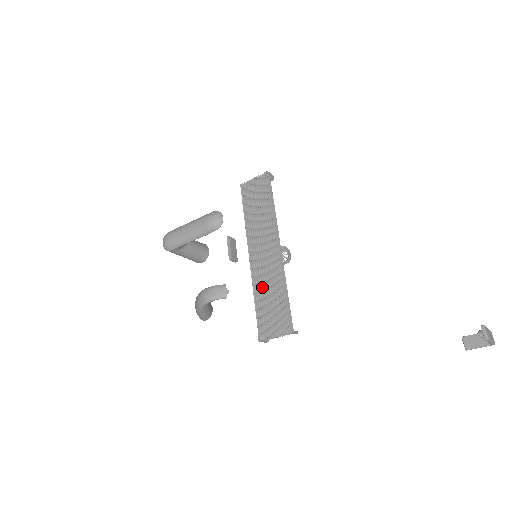
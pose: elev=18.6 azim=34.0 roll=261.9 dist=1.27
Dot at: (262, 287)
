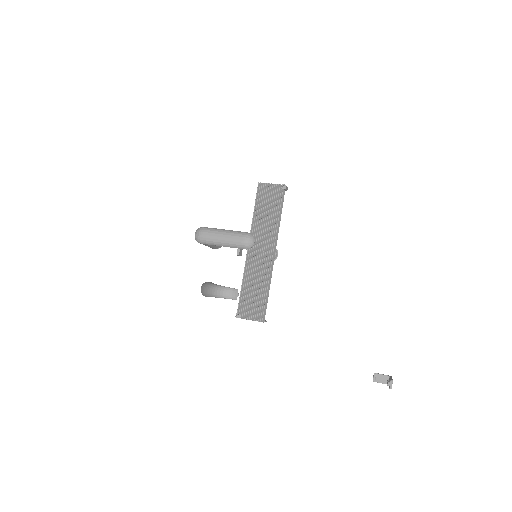
Dot at: (251, 278)
